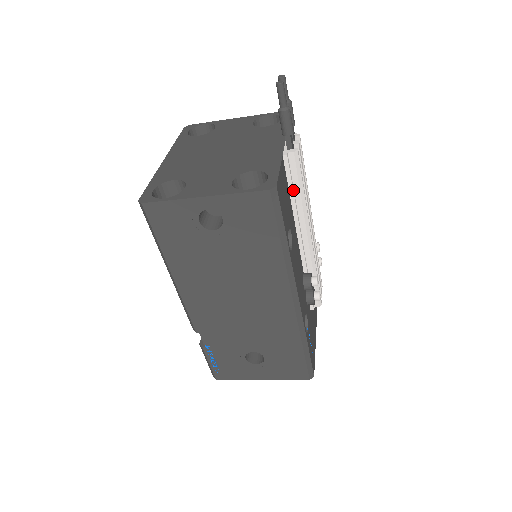
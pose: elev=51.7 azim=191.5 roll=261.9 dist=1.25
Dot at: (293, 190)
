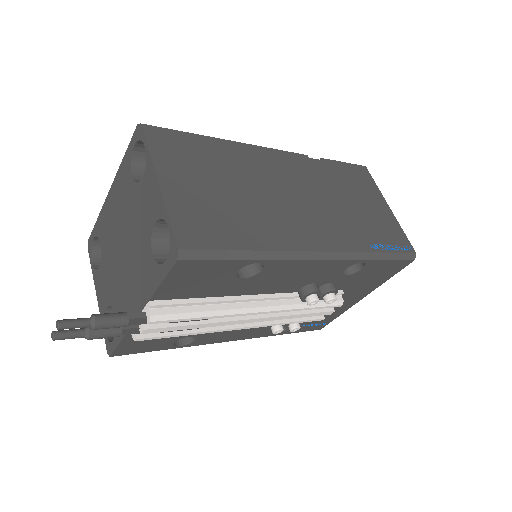
Dot at: occluded
